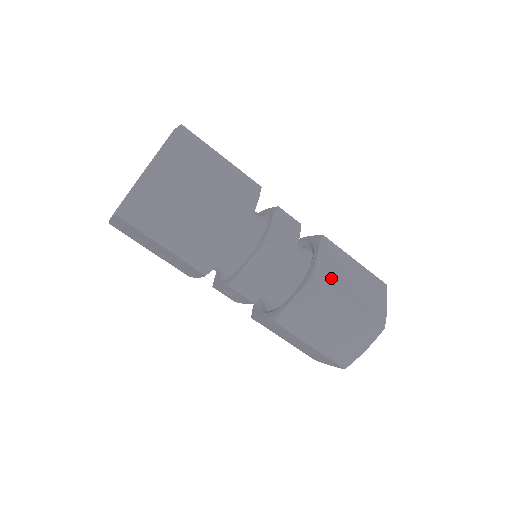
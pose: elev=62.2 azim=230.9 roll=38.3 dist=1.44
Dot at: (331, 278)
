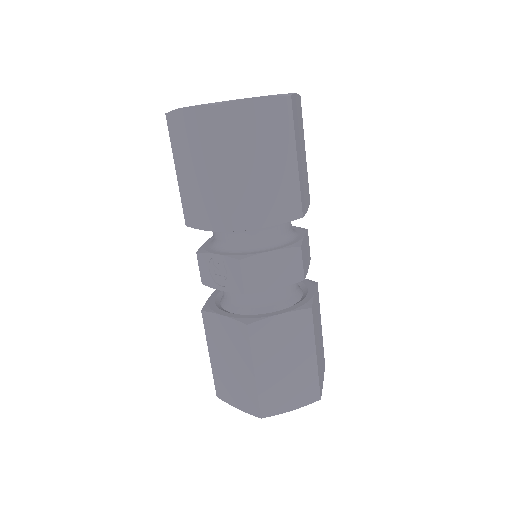
Dot at: (315, 321)
